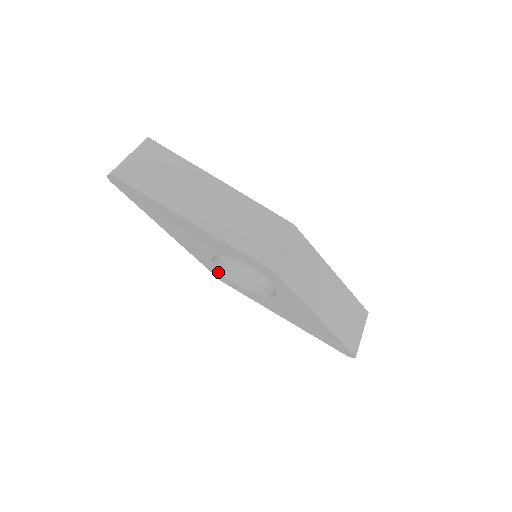
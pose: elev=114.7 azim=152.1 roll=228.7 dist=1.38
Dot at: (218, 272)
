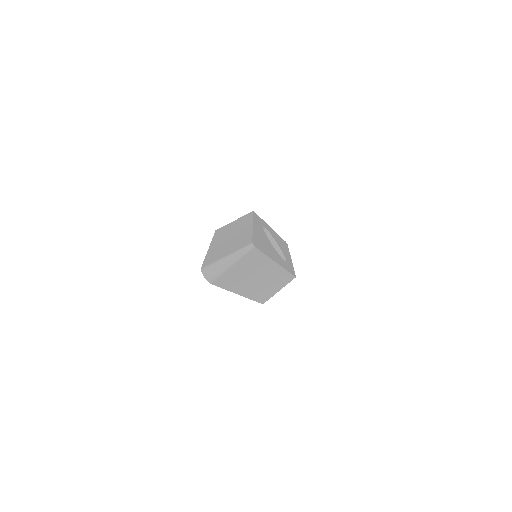
Dot at: occluded
